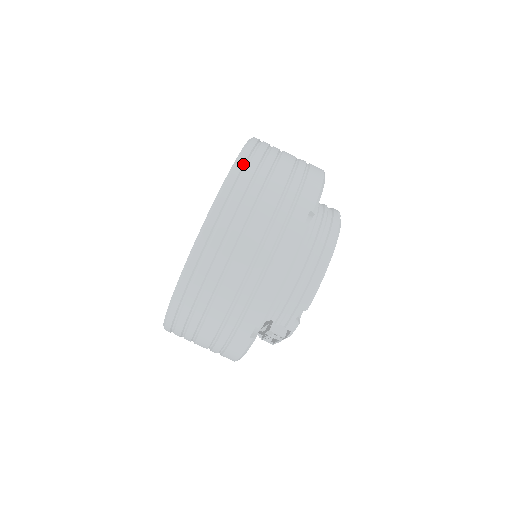
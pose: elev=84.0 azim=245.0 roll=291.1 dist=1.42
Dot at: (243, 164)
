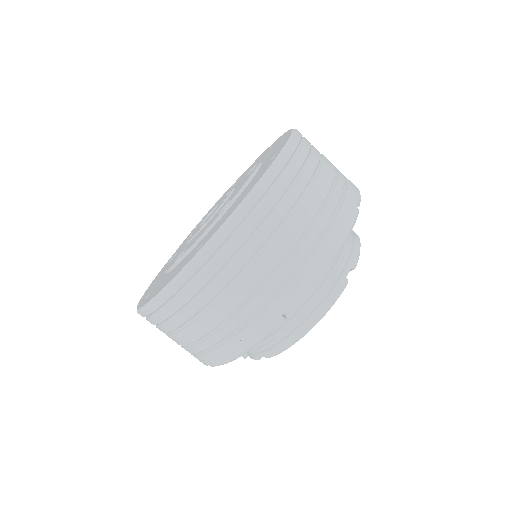
Dot at: (238, 224)
